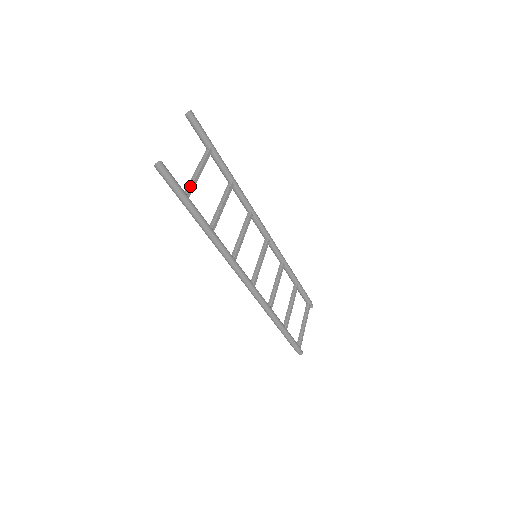
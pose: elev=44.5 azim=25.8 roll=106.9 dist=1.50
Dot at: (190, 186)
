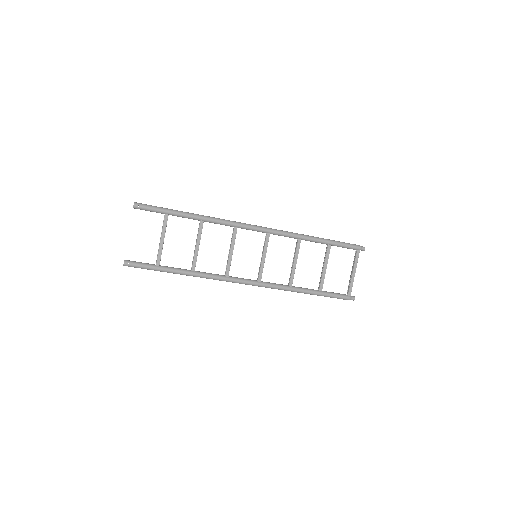
Dot at: (157, 257)
